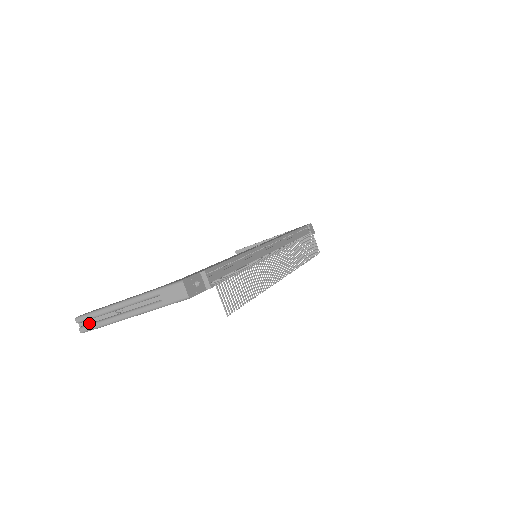
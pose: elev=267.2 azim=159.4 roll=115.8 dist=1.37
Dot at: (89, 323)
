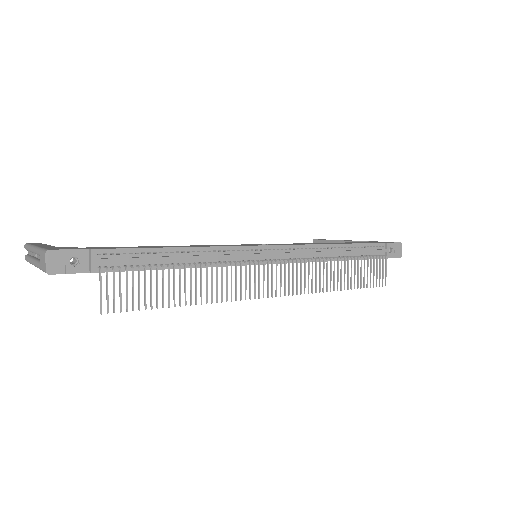
Dot at: (30, 254)
